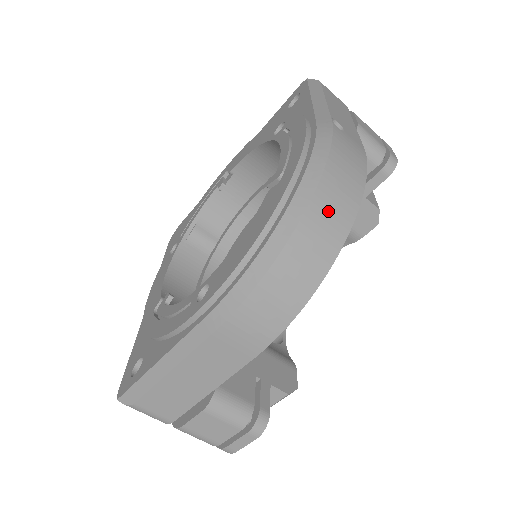
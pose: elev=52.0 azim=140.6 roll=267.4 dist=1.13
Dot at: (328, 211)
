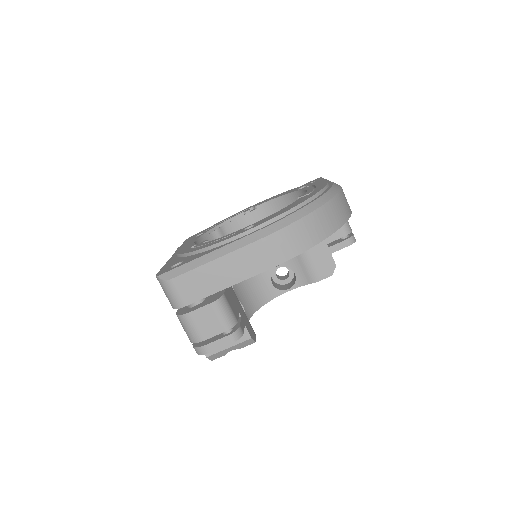
Dot at: (333, 212)
